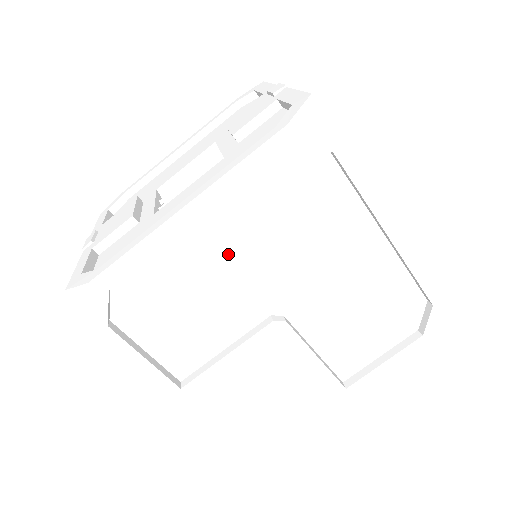
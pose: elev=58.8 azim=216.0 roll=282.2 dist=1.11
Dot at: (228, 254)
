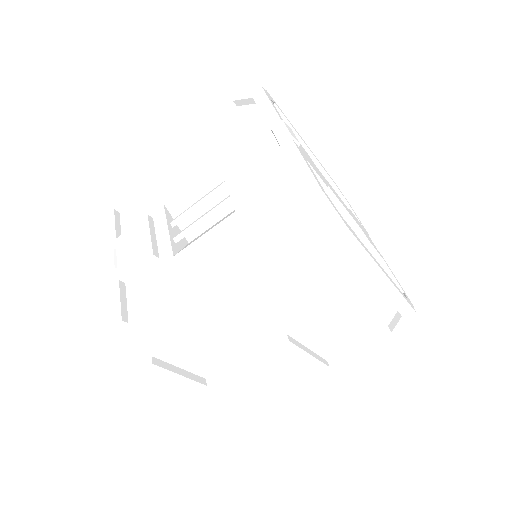
Dot at: (246, 307)
